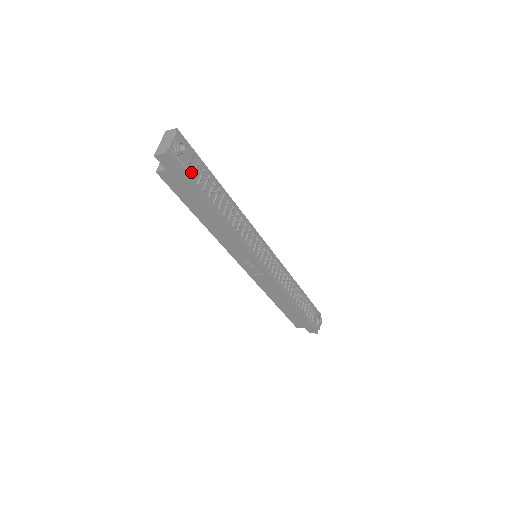
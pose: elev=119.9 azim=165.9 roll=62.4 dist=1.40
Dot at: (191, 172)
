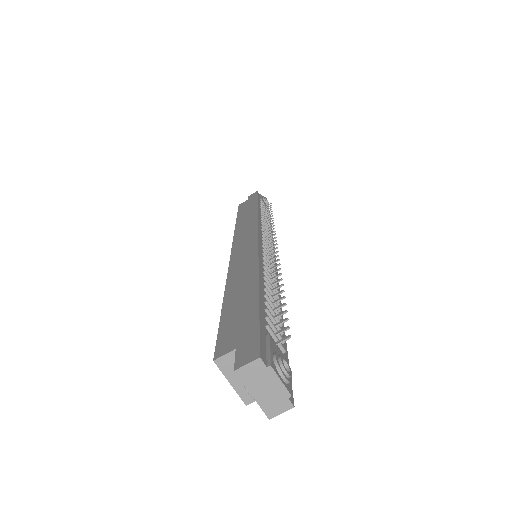
Dot at: occluded
